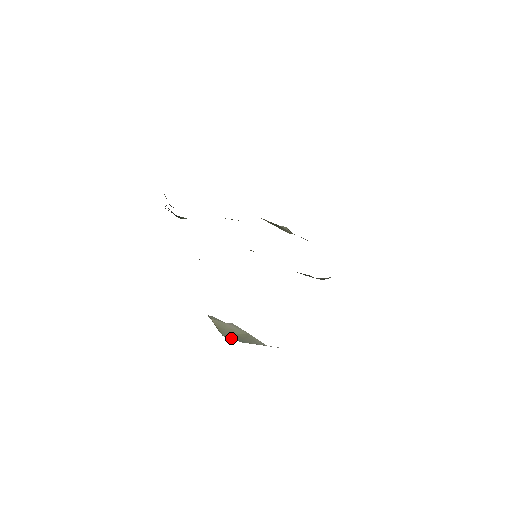
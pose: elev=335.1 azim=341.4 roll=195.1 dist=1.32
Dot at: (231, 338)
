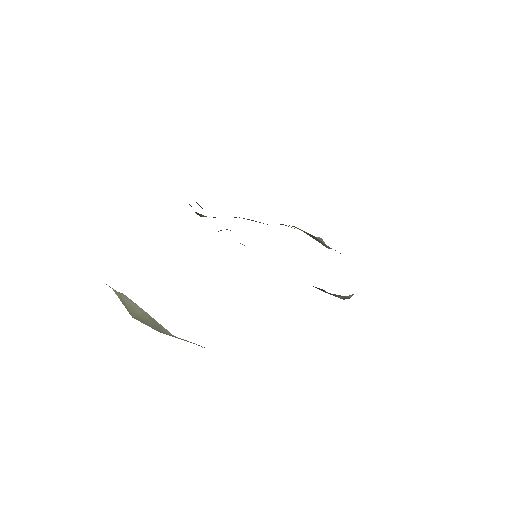
Dot at: (143, 322)
